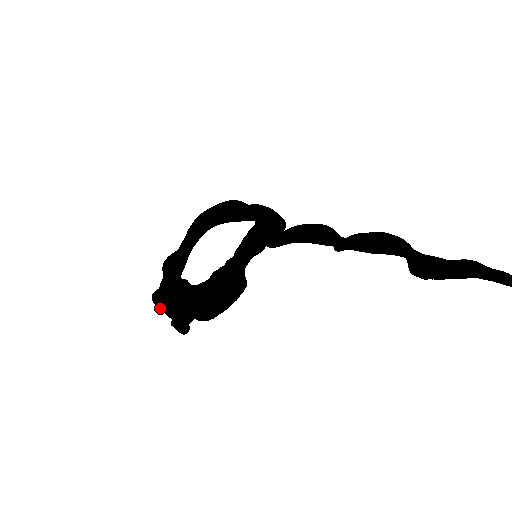
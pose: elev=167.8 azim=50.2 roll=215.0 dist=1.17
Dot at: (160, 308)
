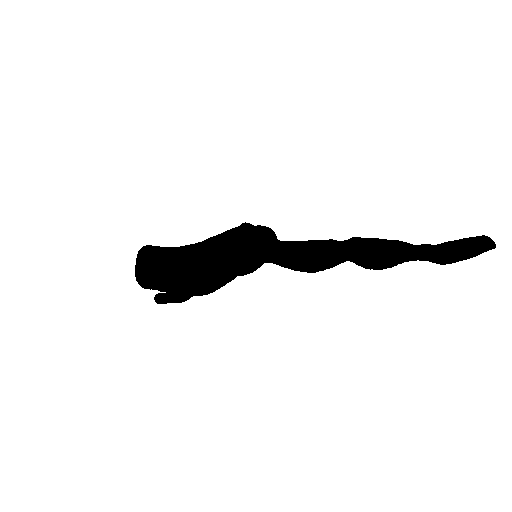
Dot at: (160, 258)
